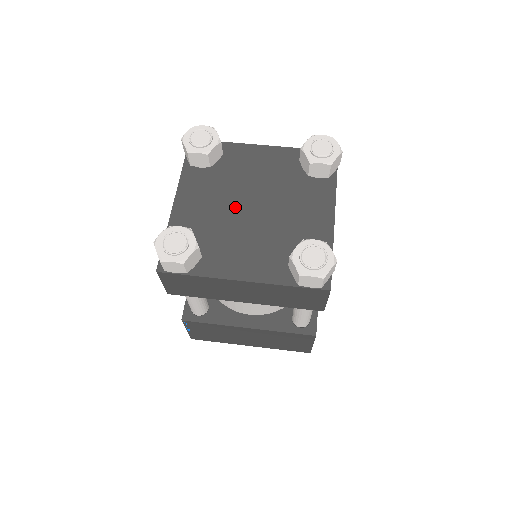
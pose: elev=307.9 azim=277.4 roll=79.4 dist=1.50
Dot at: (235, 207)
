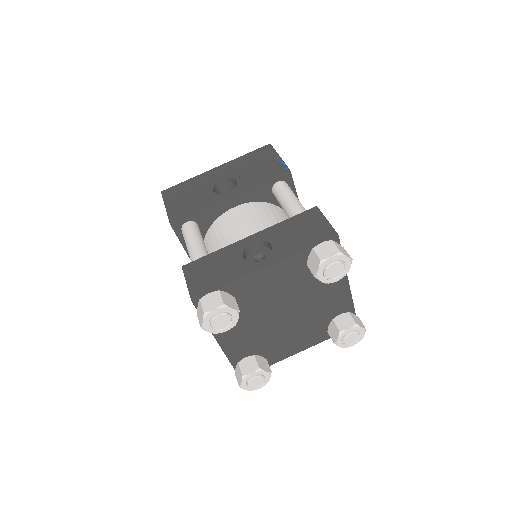
Dot at: (270, 322)
